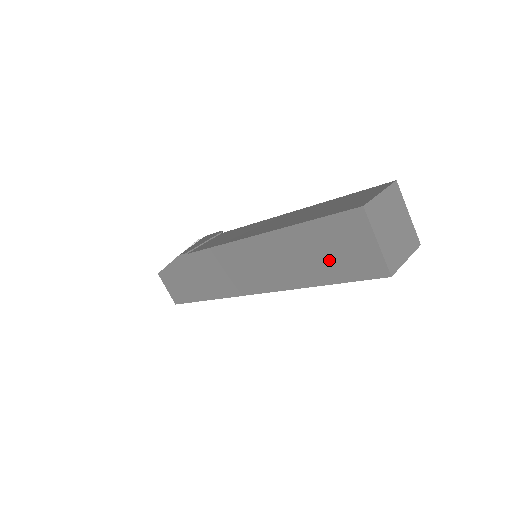
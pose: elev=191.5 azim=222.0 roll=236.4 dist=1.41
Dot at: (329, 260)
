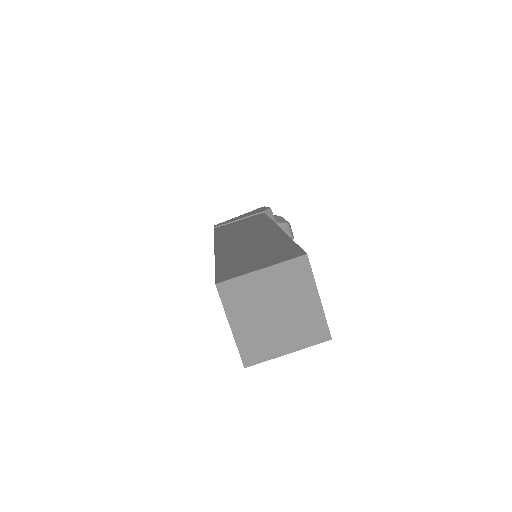
Dot at: occluded
